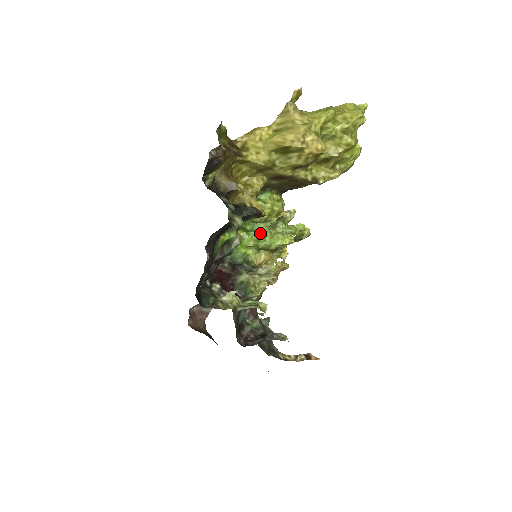
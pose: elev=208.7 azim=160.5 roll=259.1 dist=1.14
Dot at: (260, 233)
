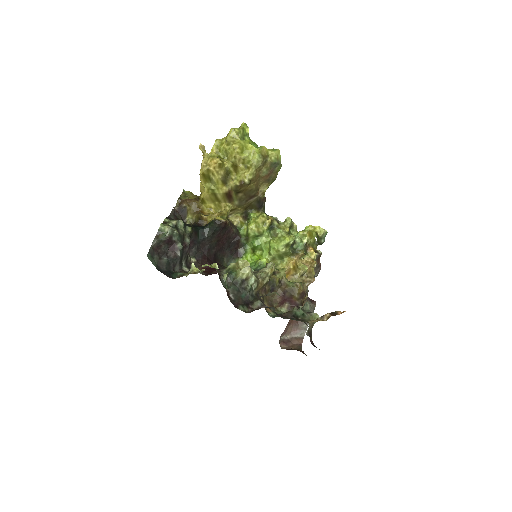
Dot at: (267, 244)
